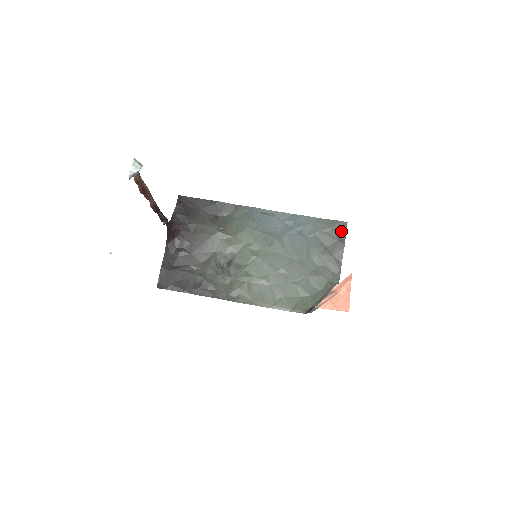
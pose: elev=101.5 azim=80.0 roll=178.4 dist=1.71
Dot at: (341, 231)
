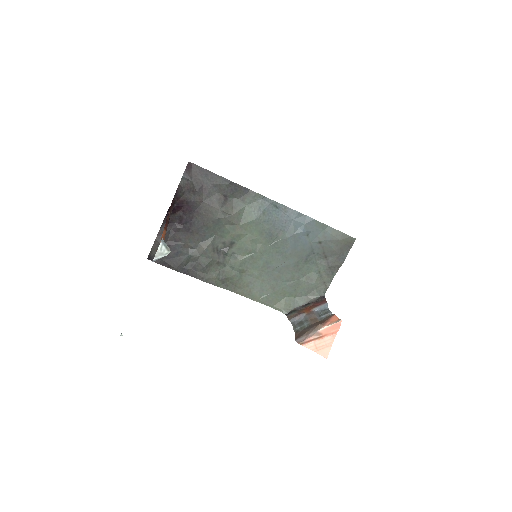
Dot at: (347, 246)
